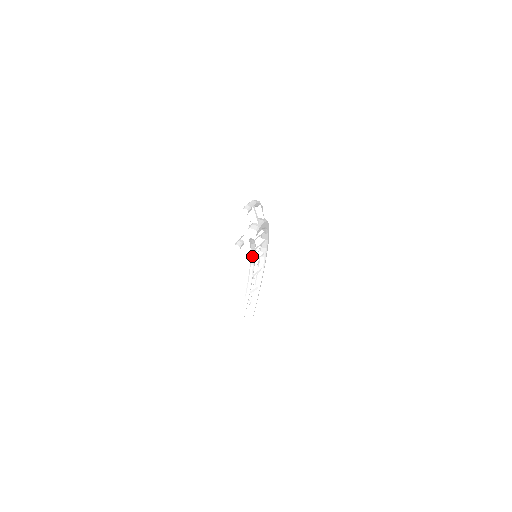
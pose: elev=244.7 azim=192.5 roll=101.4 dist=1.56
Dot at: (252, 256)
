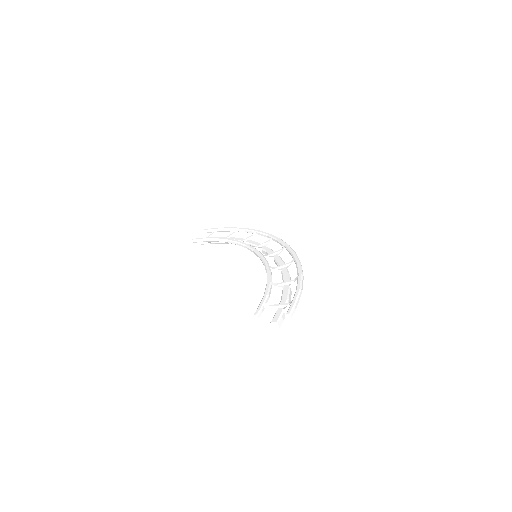
Dot at: (254, 252)
